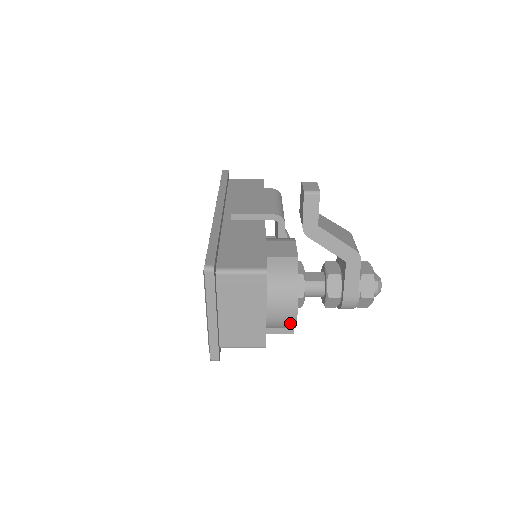
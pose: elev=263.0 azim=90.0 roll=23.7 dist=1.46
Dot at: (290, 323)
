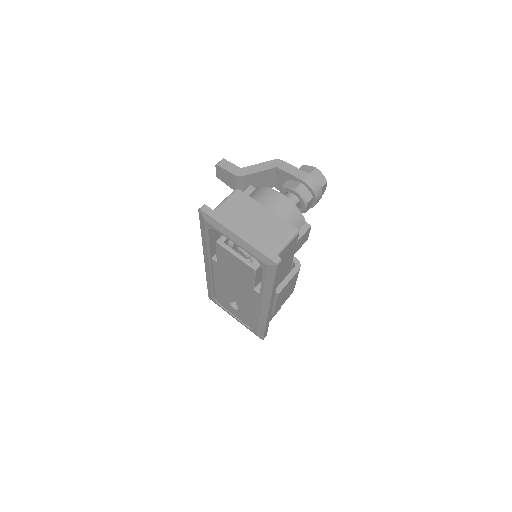
Dot at: (291, 207)
